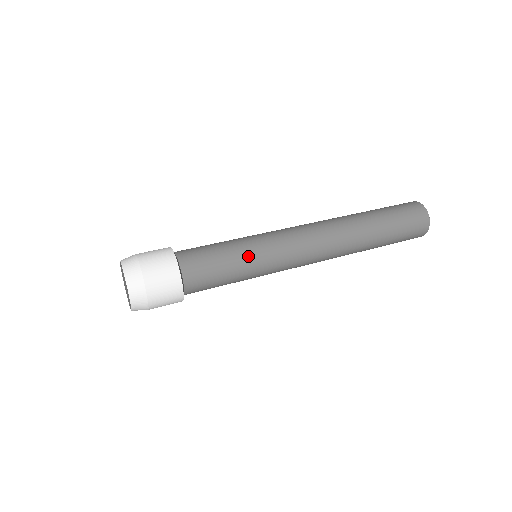
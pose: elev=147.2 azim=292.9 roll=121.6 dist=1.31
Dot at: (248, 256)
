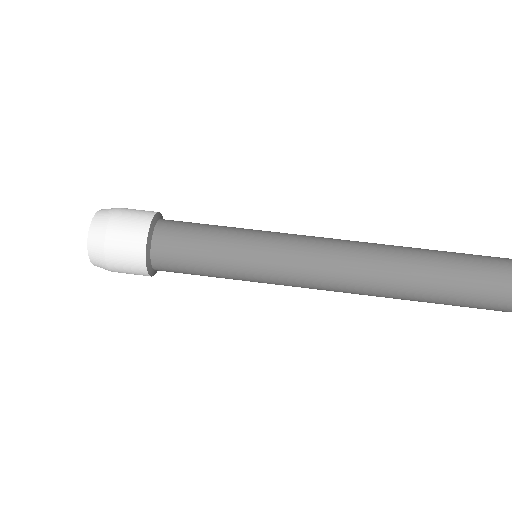
Dot at: (235, 259)
